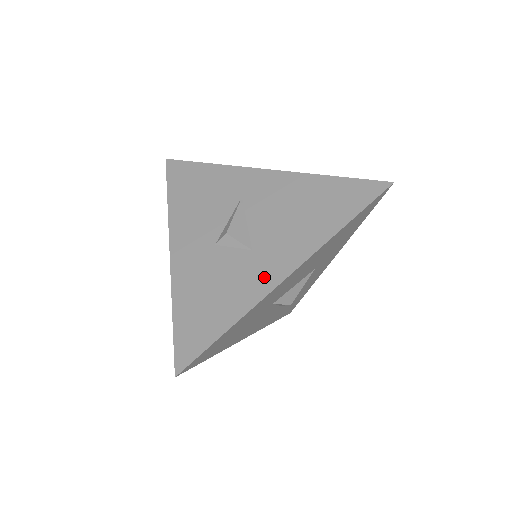
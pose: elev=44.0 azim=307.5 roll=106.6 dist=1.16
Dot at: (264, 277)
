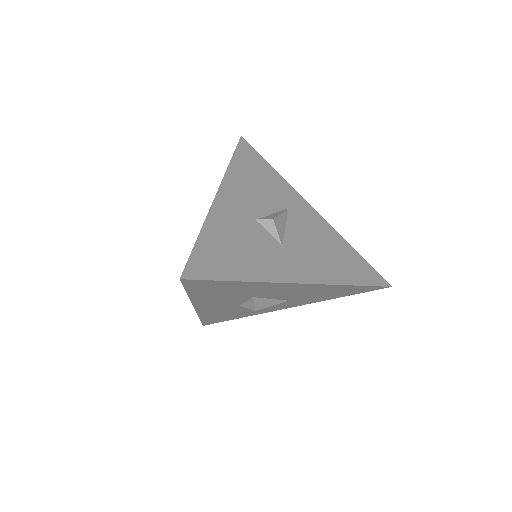
Dot at: (284, 270)
